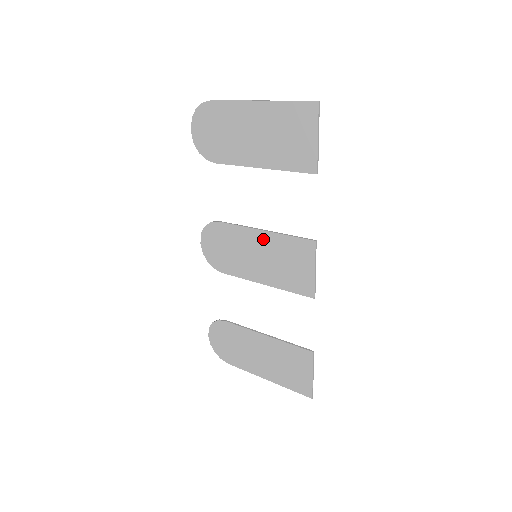
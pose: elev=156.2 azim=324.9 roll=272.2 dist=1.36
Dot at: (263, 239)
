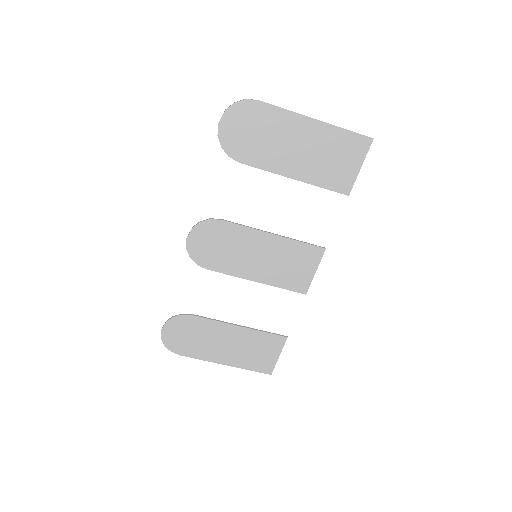
Dot at: (271, 242)
